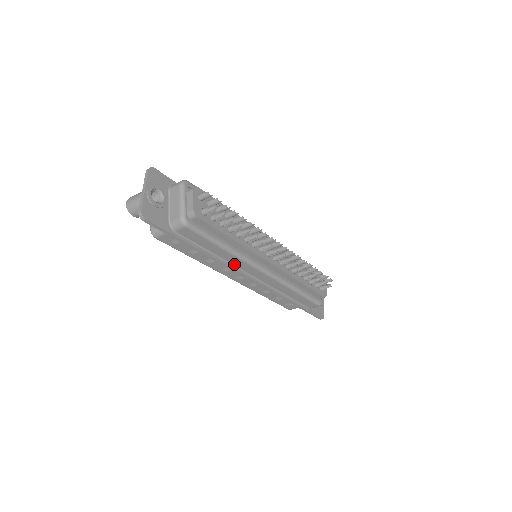
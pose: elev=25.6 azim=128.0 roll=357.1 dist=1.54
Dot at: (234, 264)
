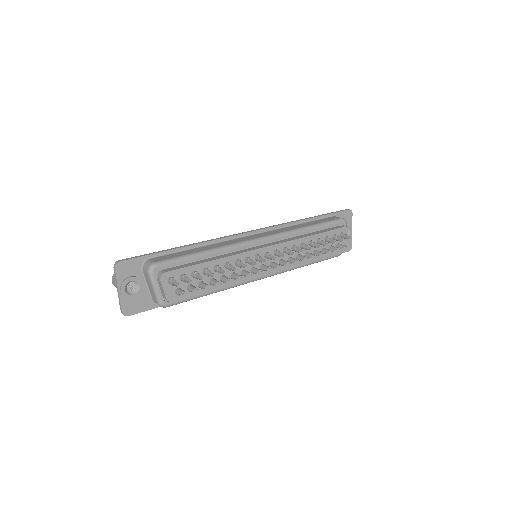
Dot at: occluded
